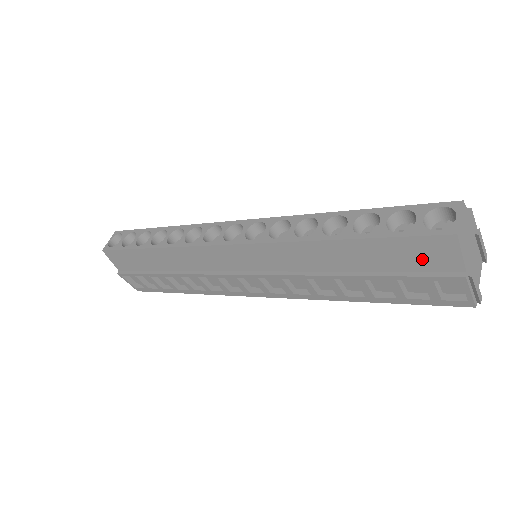
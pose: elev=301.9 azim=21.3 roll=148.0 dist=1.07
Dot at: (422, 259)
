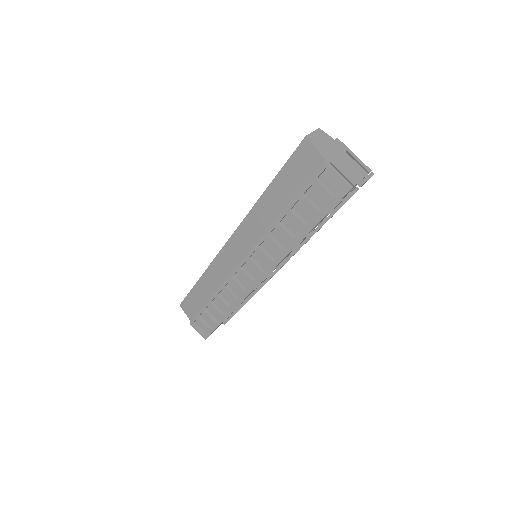
Dot at: (304, 169)
